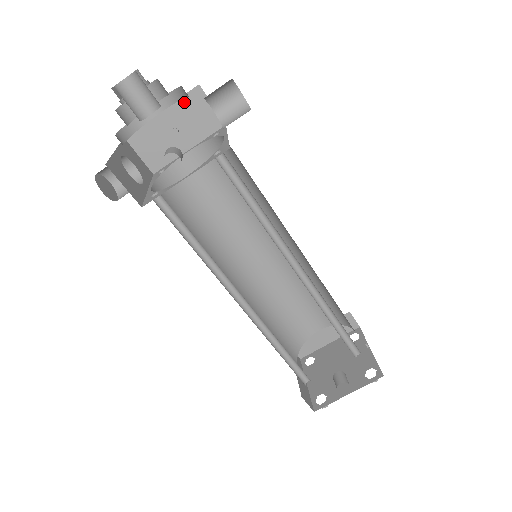
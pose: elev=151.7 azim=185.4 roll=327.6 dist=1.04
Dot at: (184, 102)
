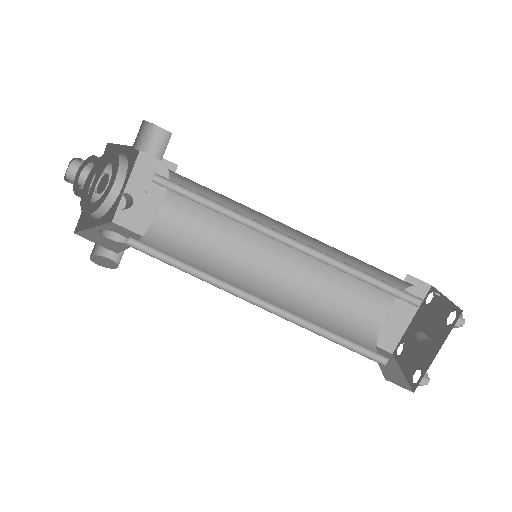
Dot at: (138, 168)
